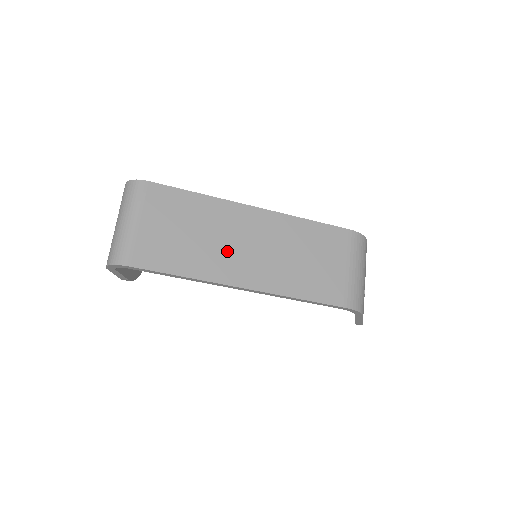
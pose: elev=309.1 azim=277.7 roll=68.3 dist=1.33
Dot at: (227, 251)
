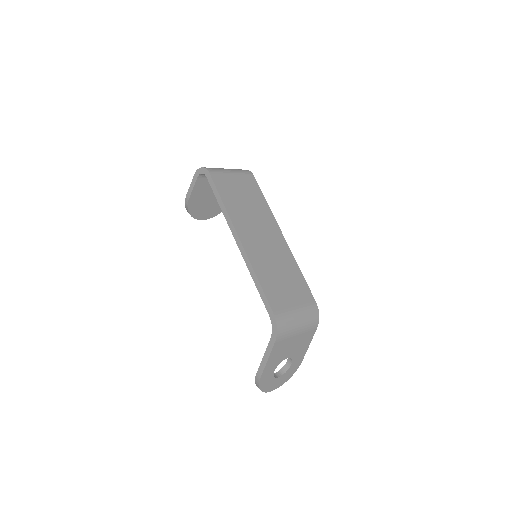
Dot at: (251, 224)
